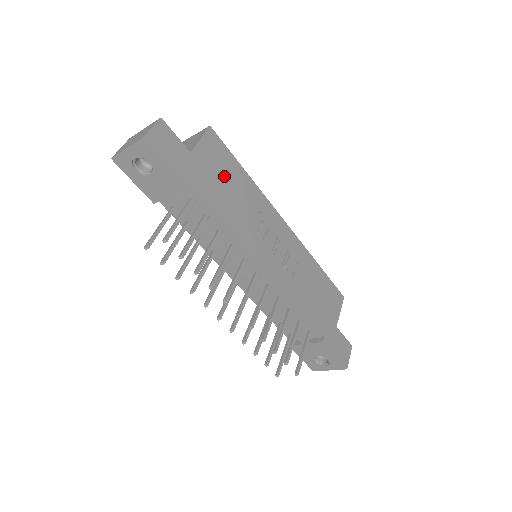
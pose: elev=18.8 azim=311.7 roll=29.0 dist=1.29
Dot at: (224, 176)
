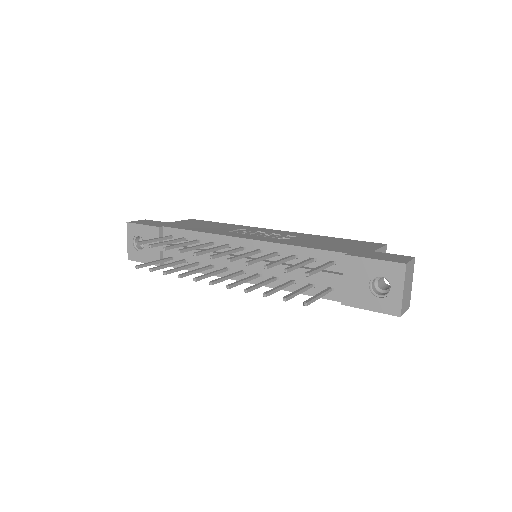
Dot at: (200, 225)
